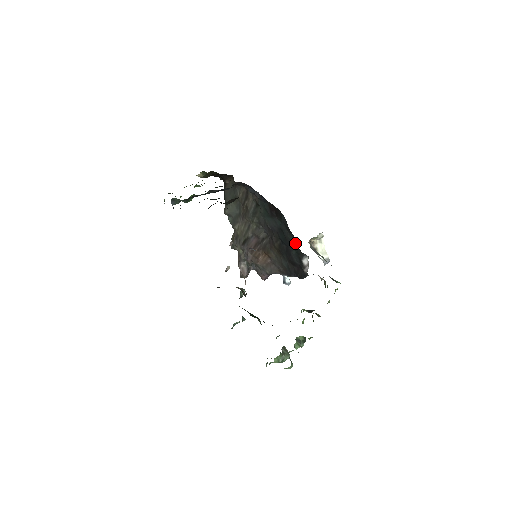
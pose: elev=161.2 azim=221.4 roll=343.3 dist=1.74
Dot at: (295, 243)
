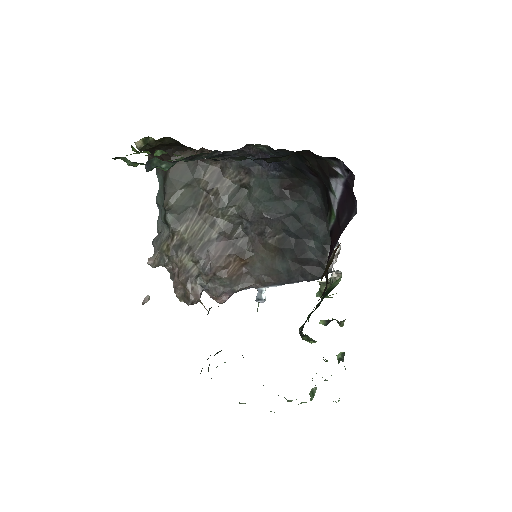
Dot at: (323, 229)
